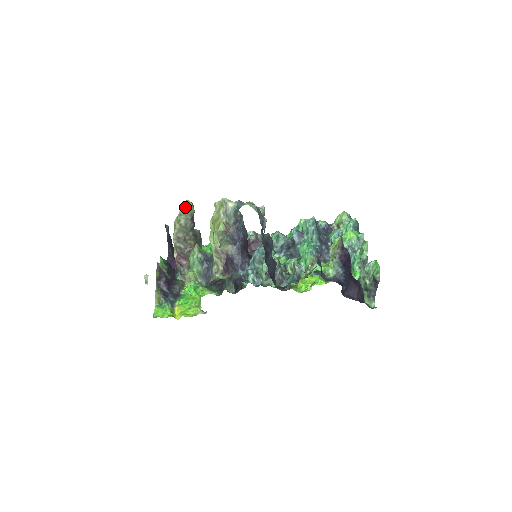
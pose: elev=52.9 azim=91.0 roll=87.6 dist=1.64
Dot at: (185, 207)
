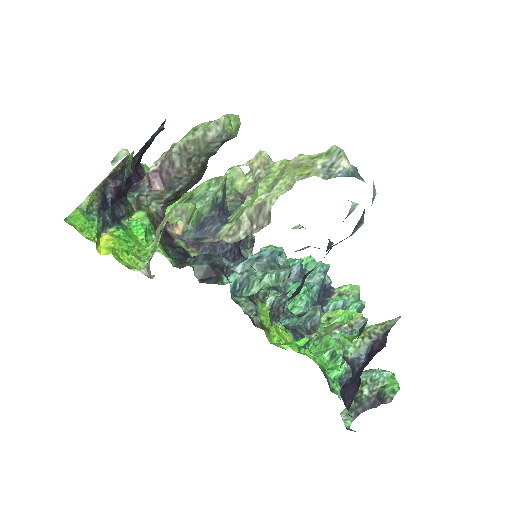
Dot at: (230, 120)
